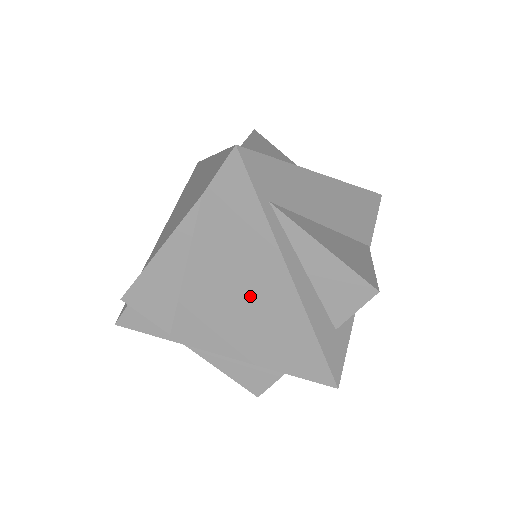
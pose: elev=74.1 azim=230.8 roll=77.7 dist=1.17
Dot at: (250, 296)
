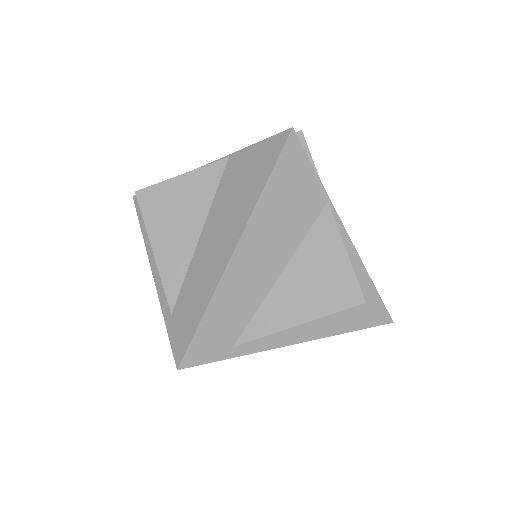
Dot at: occluded
